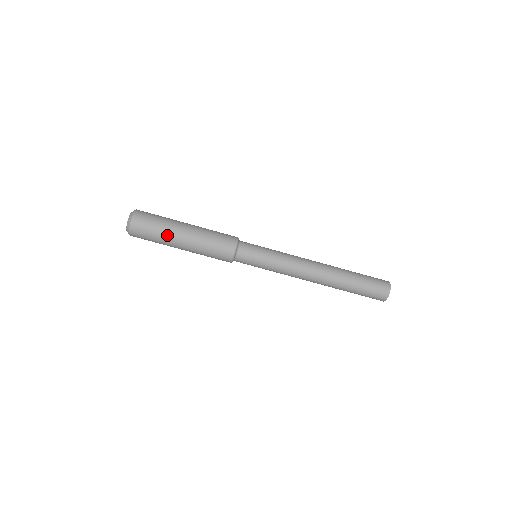
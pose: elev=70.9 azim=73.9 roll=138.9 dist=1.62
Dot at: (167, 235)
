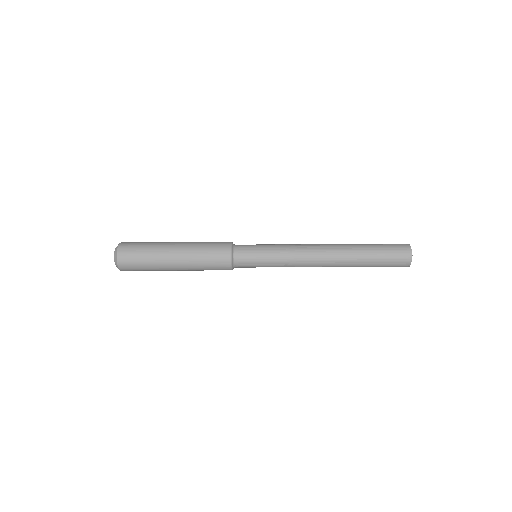
Dot at: (158, 269)
